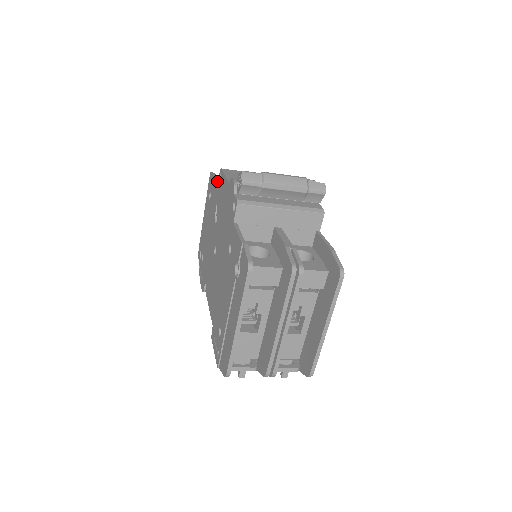
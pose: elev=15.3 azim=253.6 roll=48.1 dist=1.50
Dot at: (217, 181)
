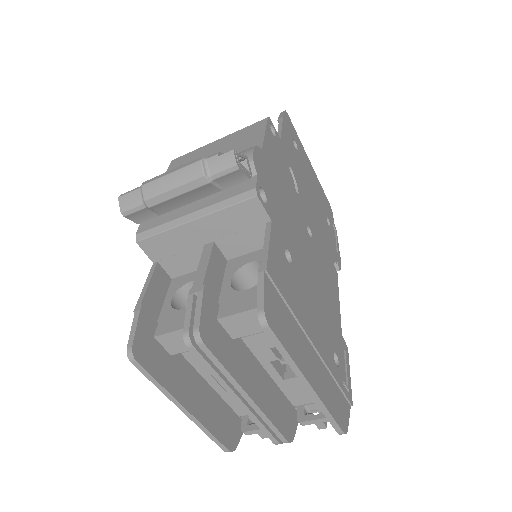
Dot at: occluded
